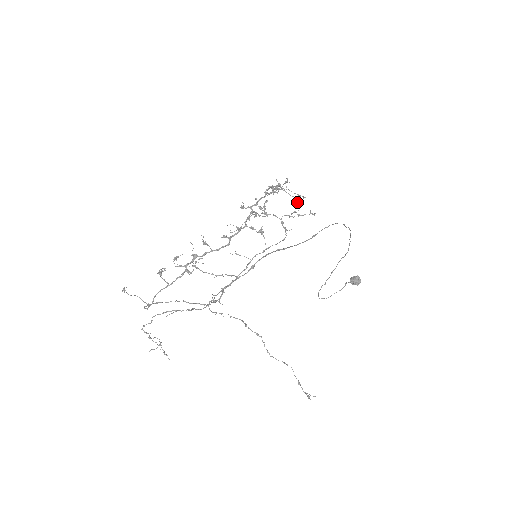
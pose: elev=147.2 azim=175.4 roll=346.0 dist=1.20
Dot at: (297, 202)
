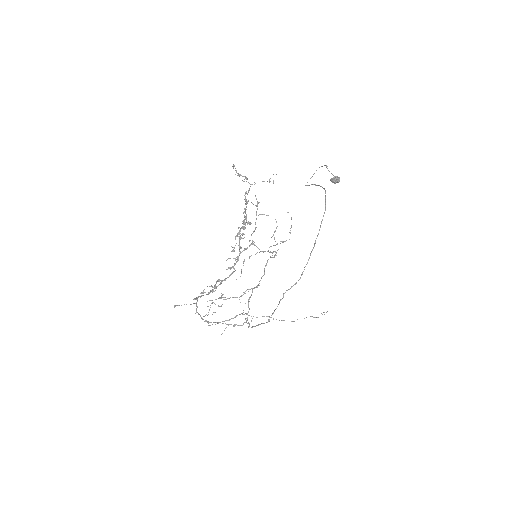
Dot at: occluded
